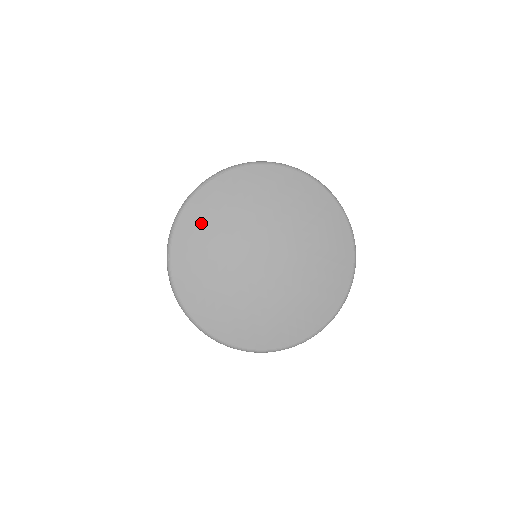
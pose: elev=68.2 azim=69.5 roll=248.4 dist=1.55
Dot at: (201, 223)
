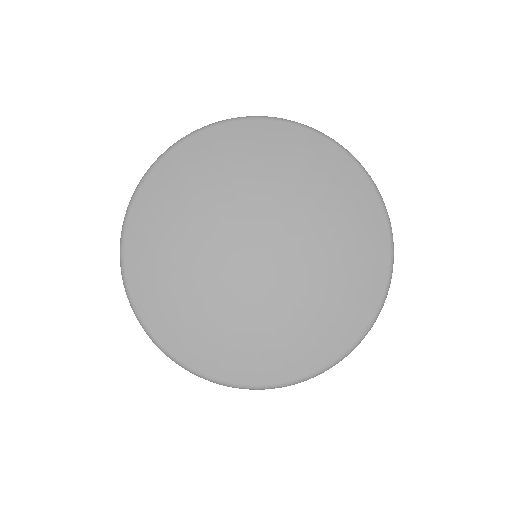
Dot at: (156, 224)
